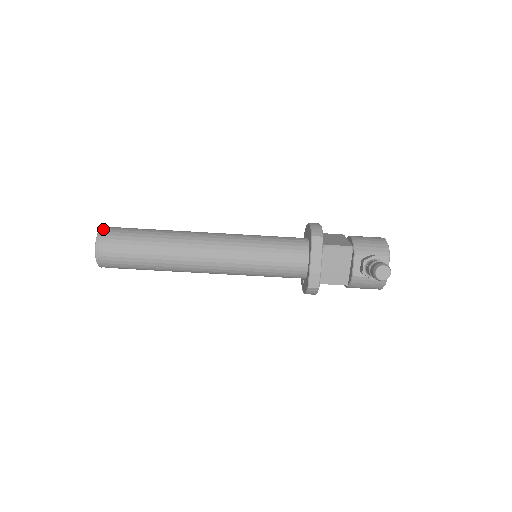
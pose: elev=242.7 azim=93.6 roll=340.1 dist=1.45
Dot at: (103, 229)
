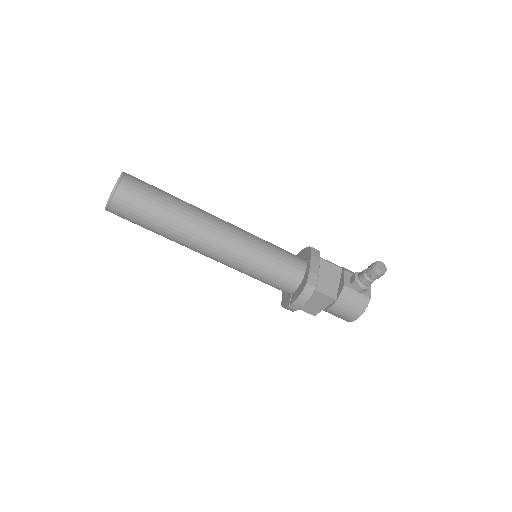
Dot at: occluded
